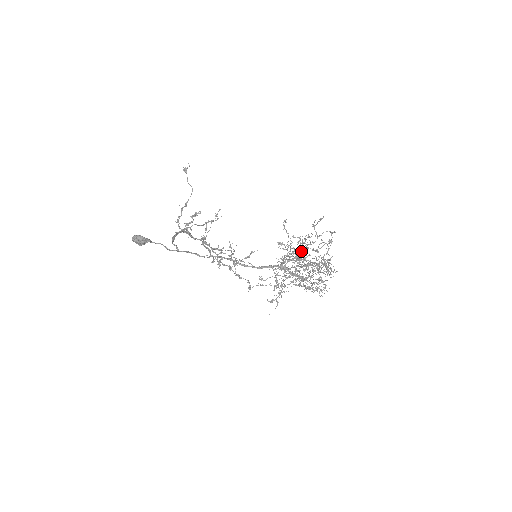
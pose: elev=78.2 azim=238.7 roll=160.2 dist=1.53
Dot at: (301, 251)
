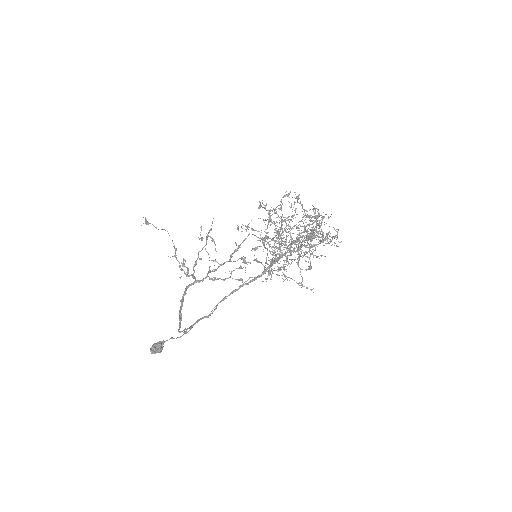
Dot at: (277, 238)
